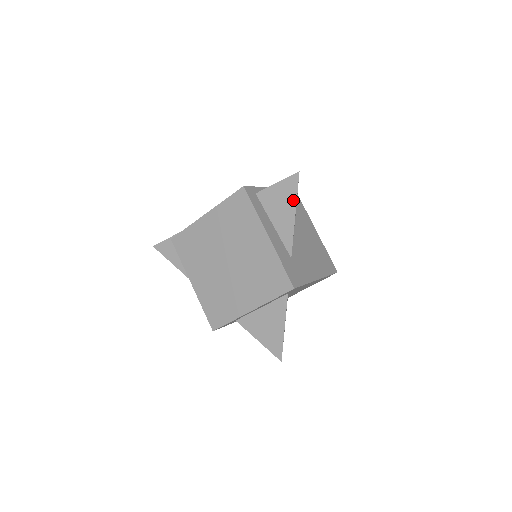
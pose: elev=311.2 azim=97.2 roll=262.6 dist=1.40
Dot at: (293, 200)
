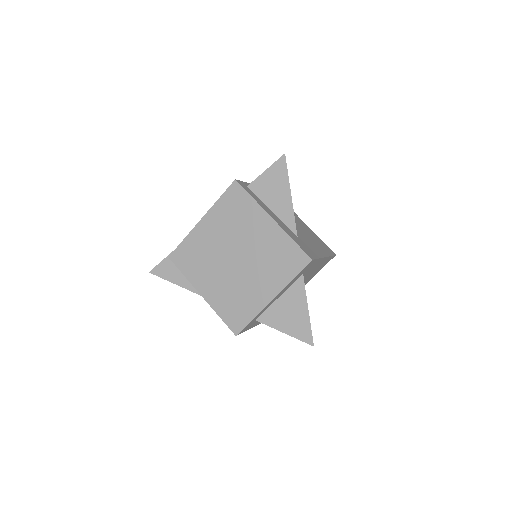
Dot at: (285, 182)
